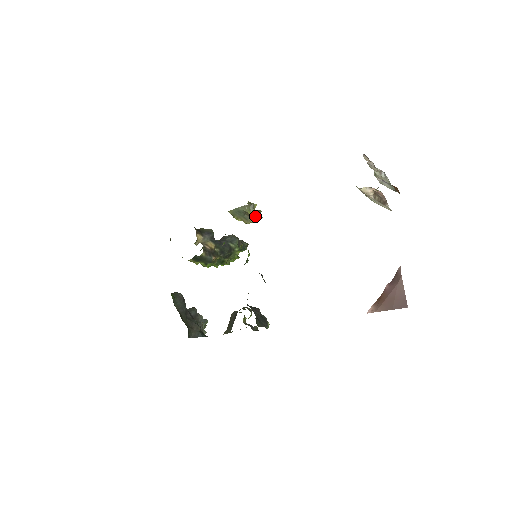
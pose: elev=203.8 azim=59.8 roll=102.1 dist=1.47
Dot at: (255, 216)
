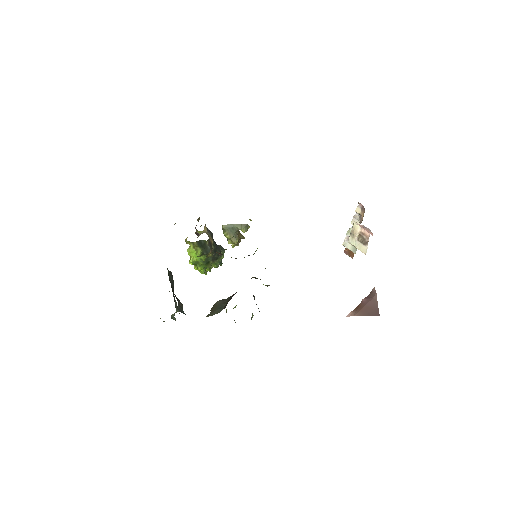
Dot at: (238, 240)
